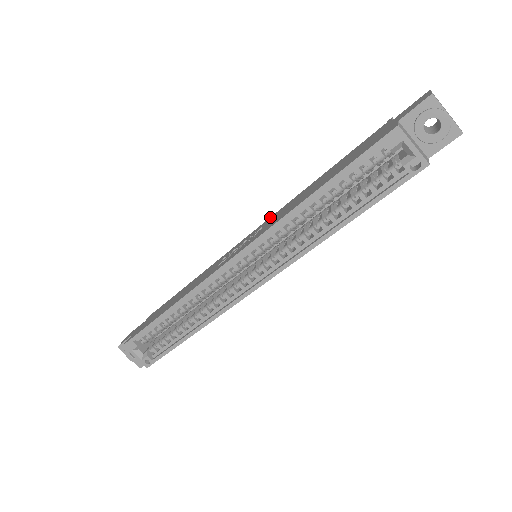
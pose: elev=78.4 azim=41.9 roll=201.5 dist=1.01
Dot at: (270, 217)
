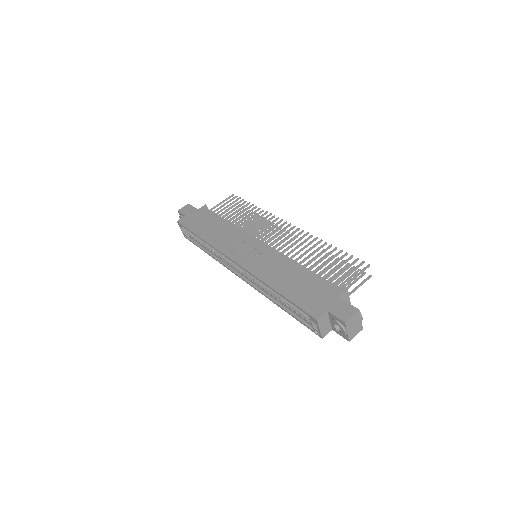
Dot at: (274, 249)
